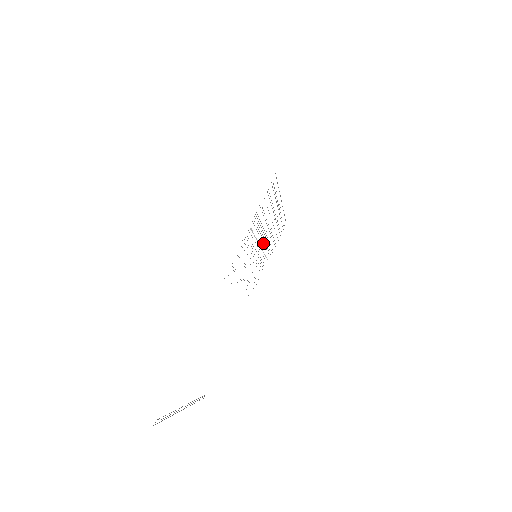
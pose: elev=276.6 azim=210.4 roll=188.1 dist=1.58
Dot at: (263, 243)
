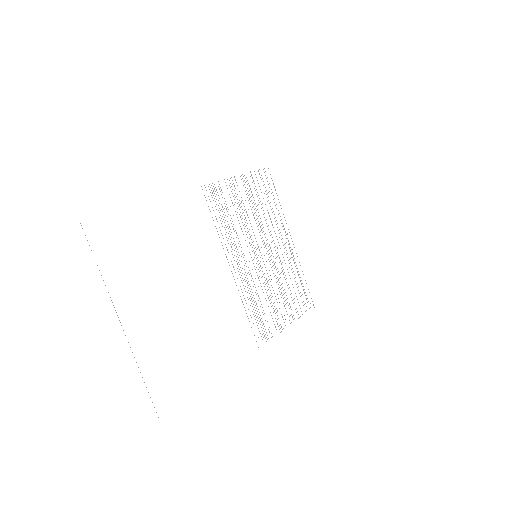
Dot at: occluded
